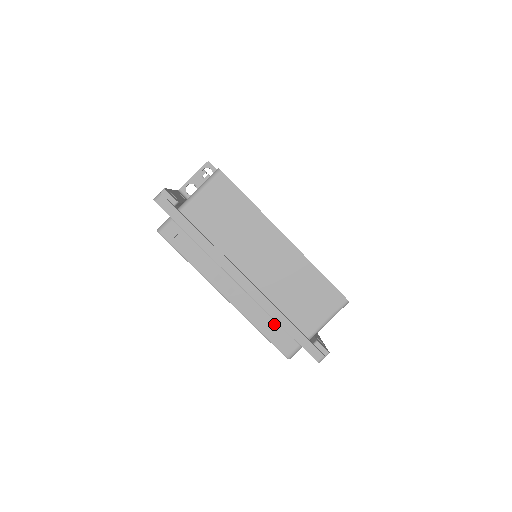
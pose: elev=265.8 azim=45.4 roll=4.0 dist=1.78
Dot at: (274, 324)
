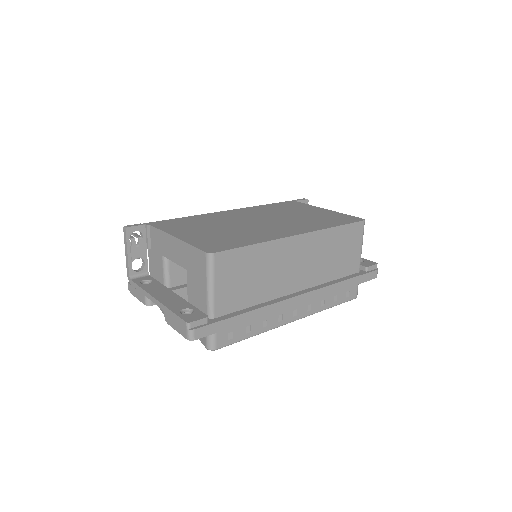
Dot at: (335, 293)
